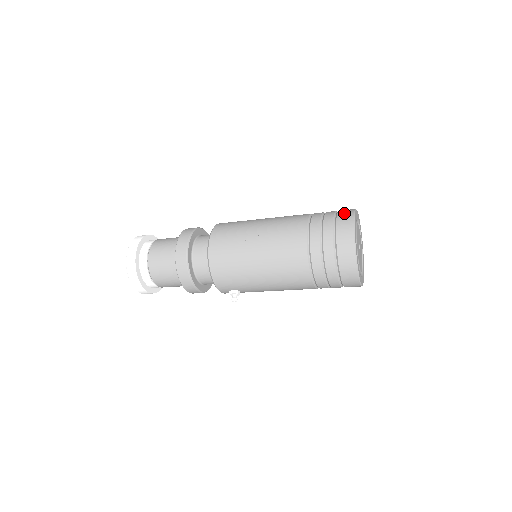
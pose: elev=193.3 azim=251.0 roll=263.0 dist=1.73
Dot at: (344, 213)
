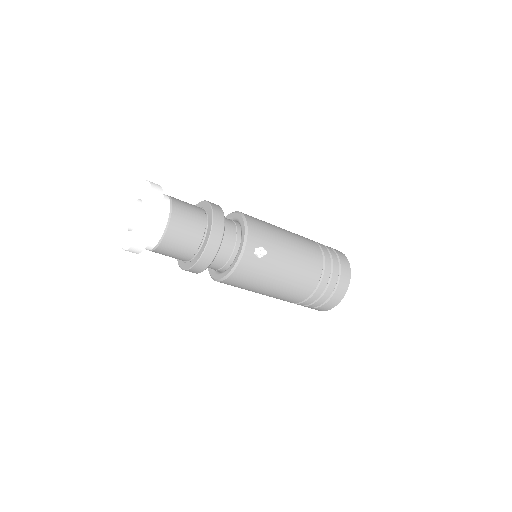
Dot at: occluded
